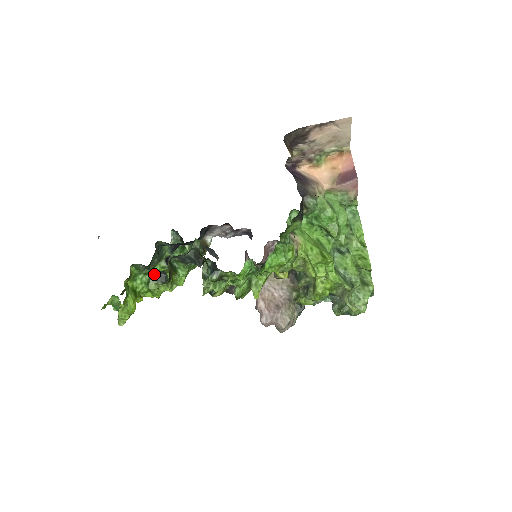
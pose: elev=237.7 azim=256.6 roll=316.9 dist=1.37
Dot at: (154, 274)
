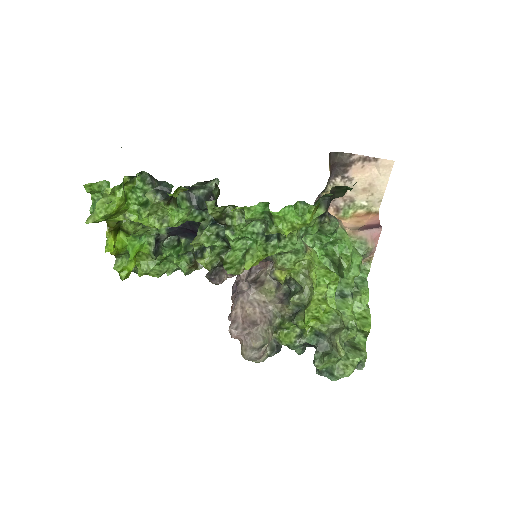
Dot at: (158, 187)
